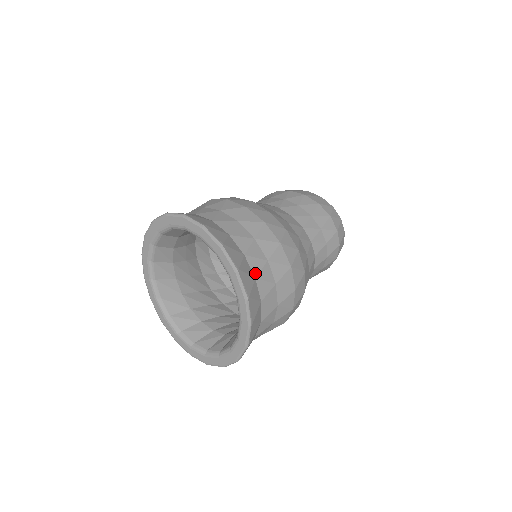
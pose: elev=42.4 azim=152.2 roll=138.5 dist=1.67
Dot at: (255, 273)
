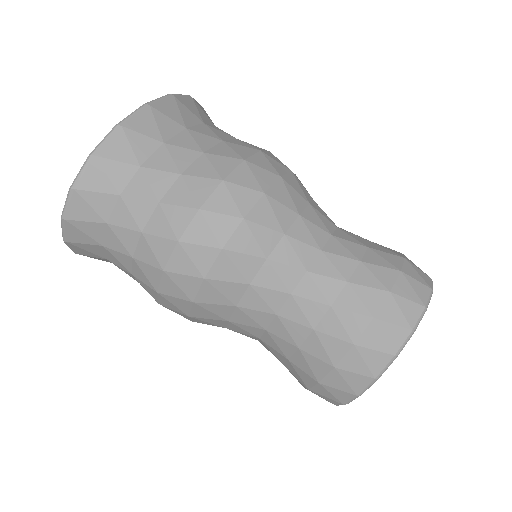
Dot at: (209, 125)
